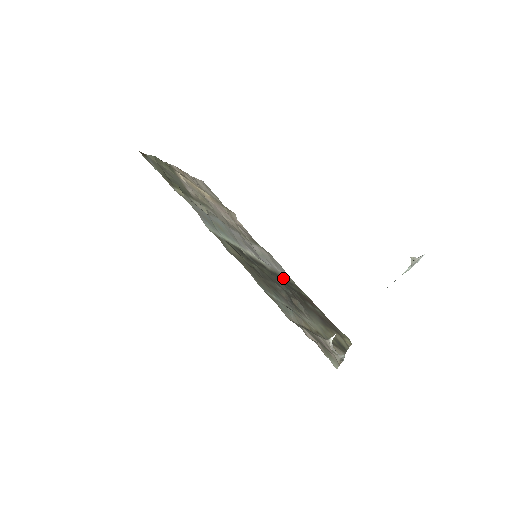
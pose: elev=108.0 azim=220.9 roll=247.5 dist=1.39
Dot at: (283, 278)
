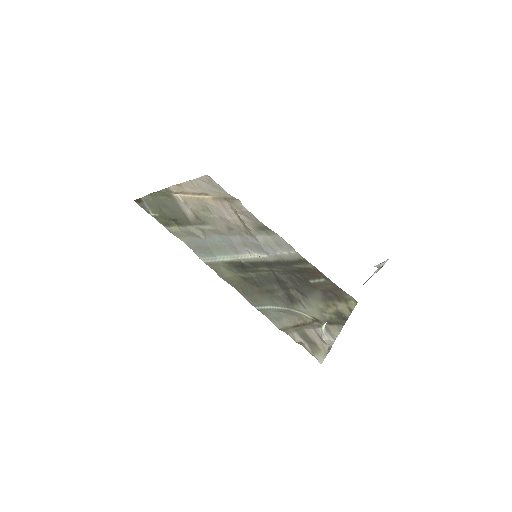
Dot at: (287, 261)
